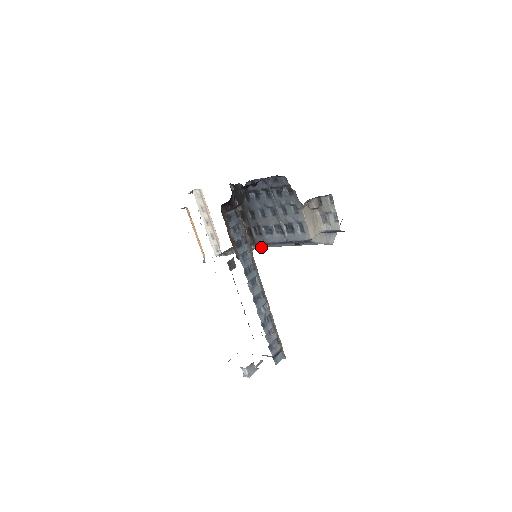
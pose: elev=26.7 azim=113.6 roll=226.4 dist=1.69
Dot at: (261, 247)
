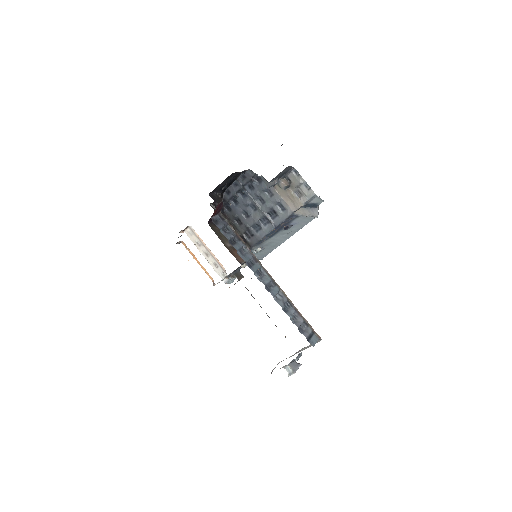
Dot at: (262, 257)
